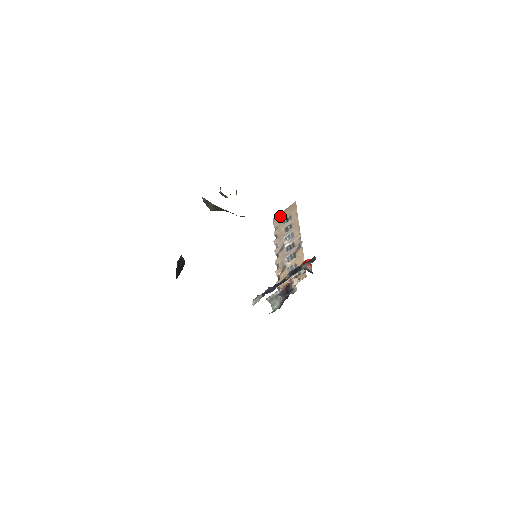
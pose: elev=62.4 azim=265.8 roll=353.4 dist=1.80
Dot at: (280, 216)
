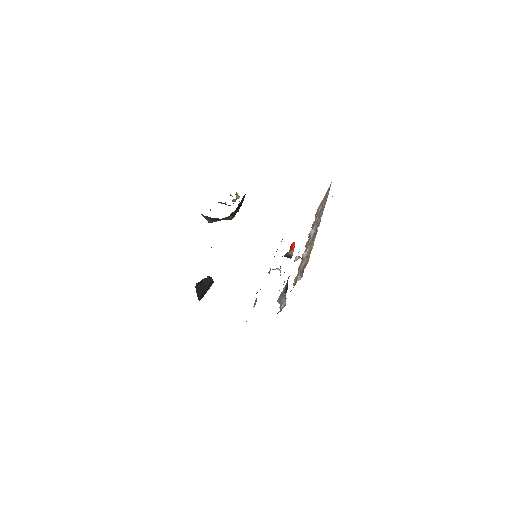
Dot at: (320, 205)
